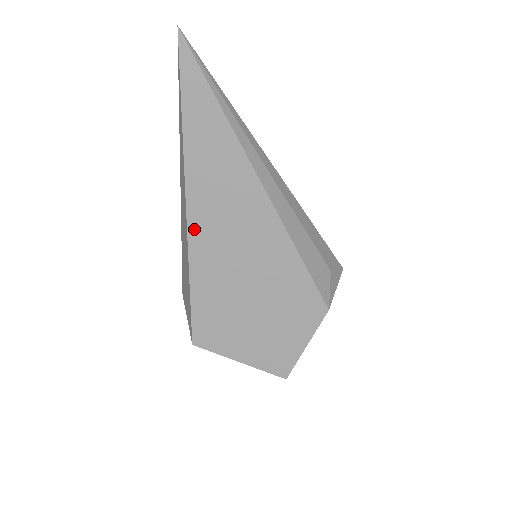
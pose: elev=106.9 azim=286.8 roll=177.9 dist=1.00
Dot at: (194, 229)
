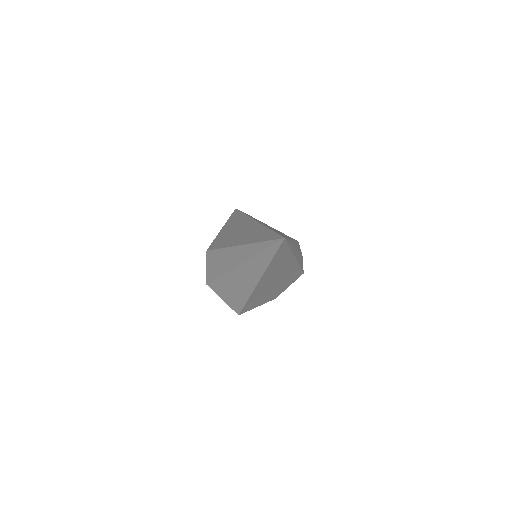
Dot at: (258, 287)
